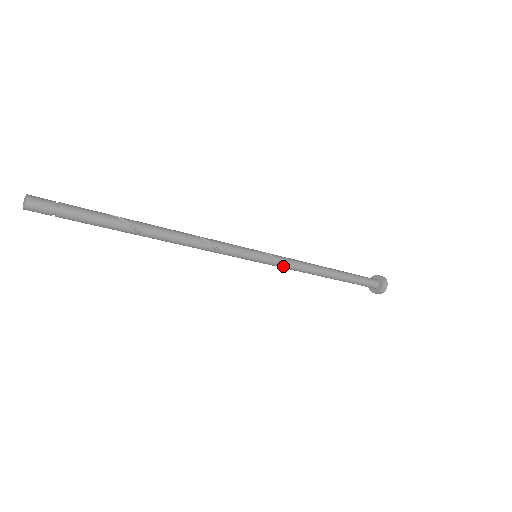
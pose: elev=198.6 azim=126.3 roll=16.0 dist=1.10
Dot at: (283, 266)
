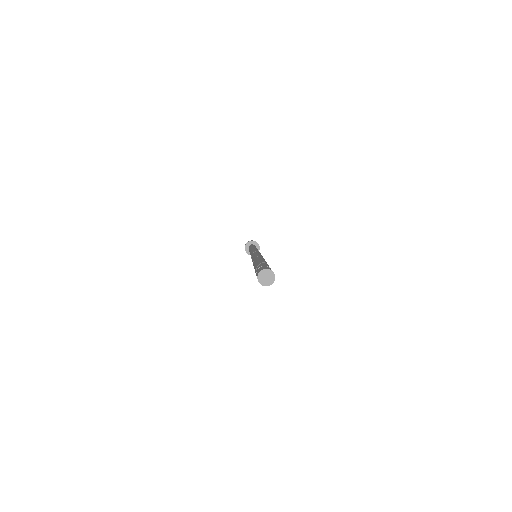
Dot at: occluded
